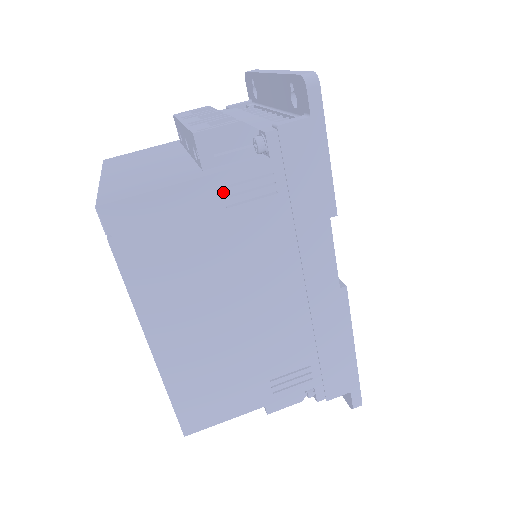
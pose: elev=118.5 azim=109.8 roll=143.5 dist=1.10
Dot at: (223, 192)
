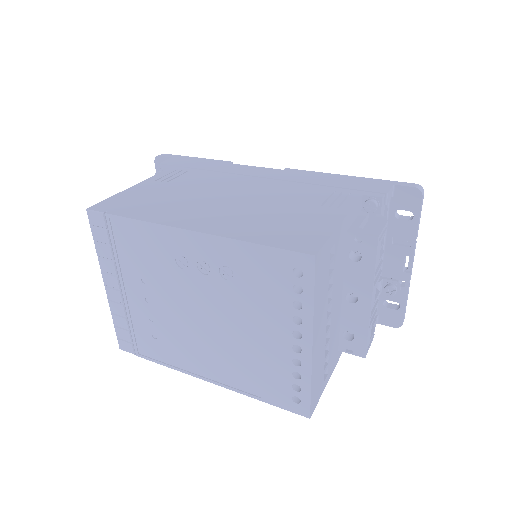
Dot at: (158, 181)
